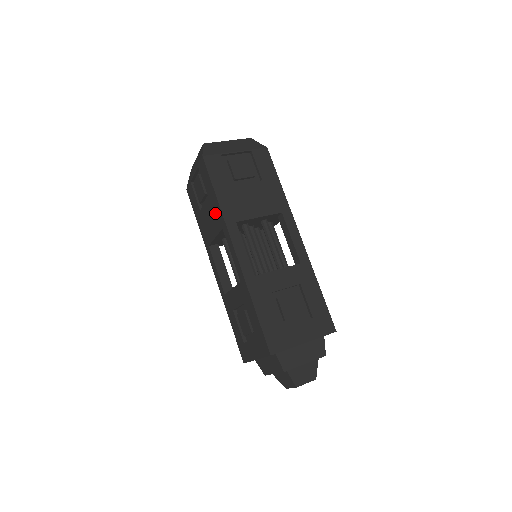
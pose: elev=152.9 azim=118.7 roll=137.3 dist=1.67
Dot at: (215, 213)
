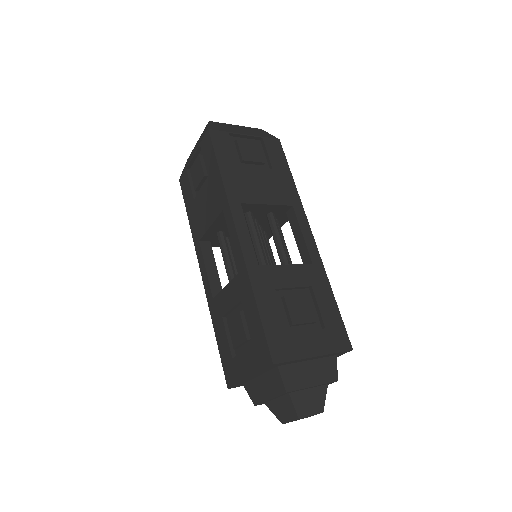
Dot at: (215, 194)
